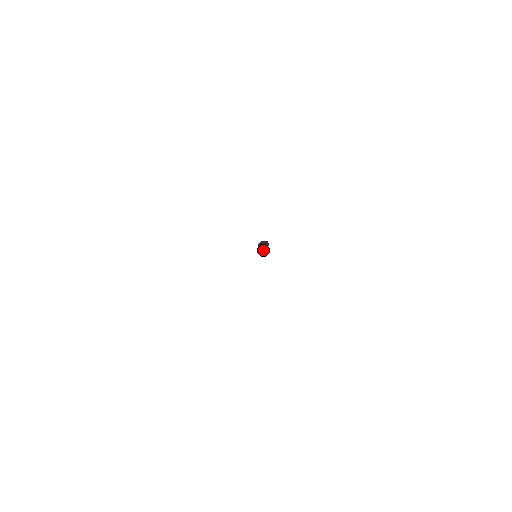
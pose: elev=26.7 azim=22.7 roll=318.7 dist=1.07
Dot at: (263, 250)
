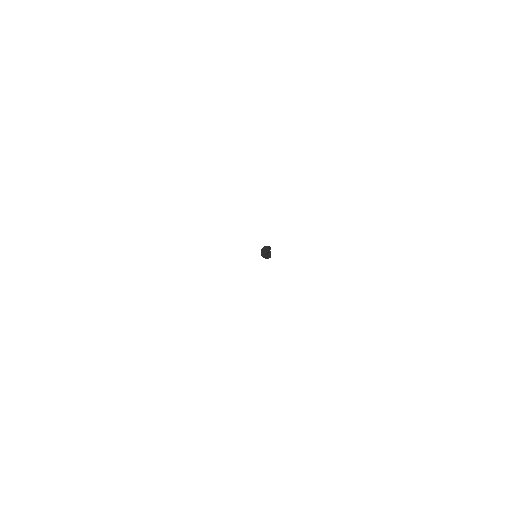
Dot at: (263, 254)
